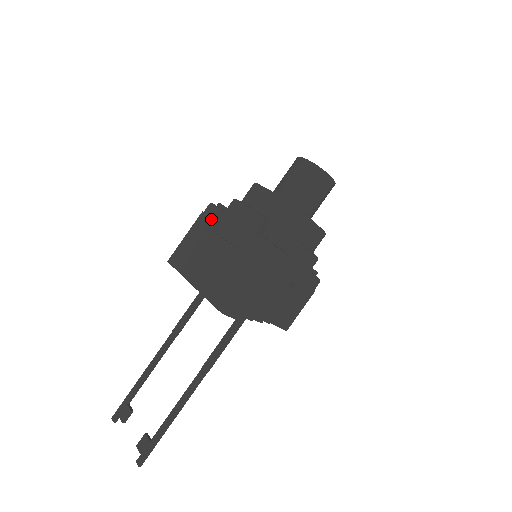
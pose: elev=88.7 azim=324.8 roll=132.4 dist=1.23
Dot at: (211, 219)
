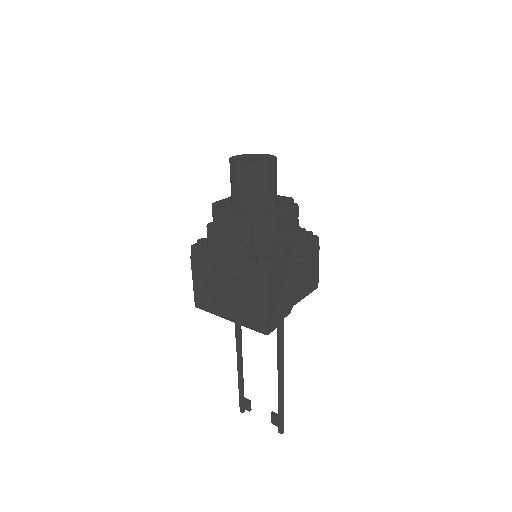
Dot at: (202, 261)
